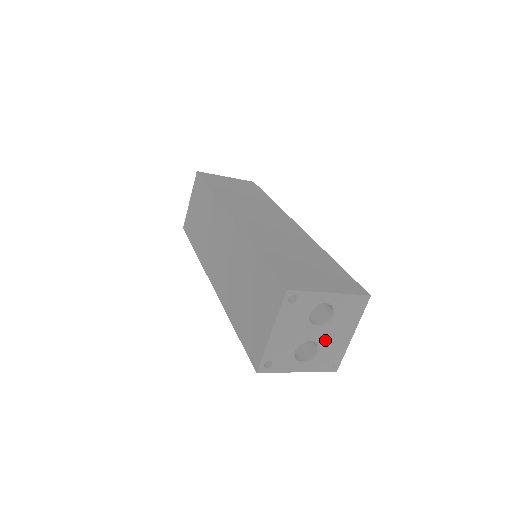
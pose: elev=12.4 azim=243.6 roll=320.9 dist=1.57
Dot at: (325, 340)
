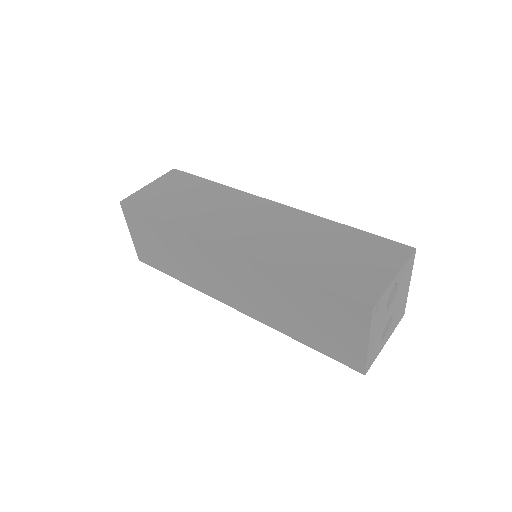
Dot at: (396, 307)
